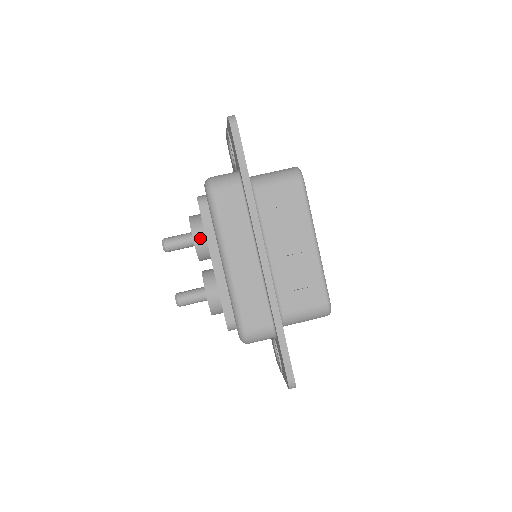
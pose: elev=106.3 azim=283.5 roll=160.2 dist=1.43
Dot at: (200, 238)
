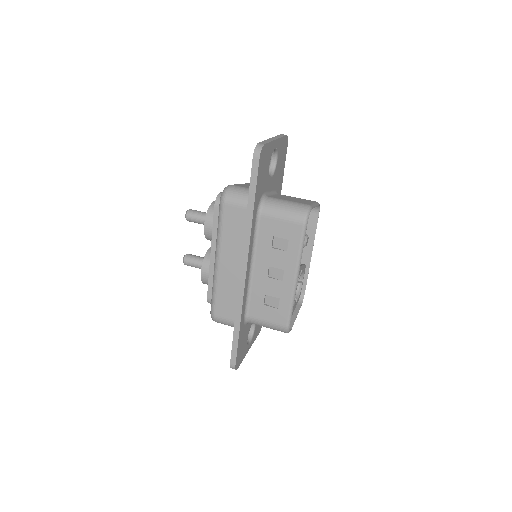
Dot at: (210, 228)
